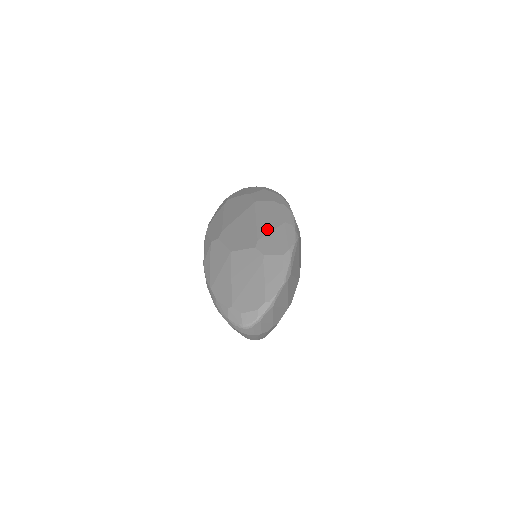
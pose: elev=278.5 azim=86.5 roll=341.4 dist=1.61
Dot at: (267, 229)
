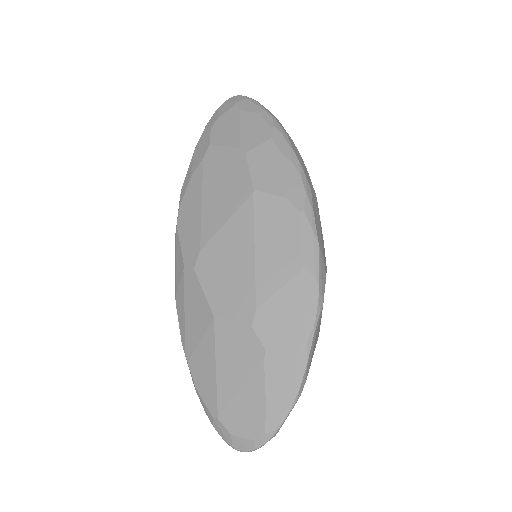
Dot at: (272, 282)
